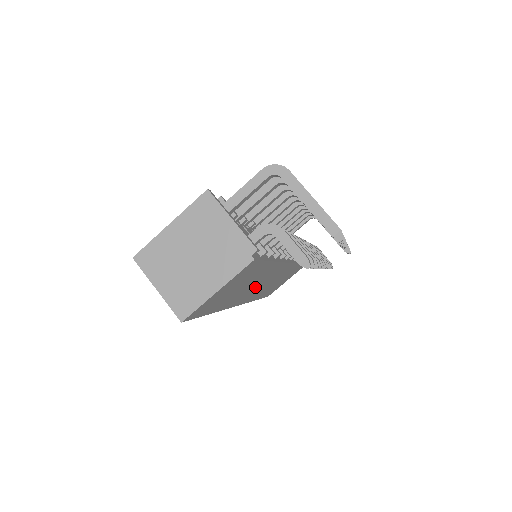
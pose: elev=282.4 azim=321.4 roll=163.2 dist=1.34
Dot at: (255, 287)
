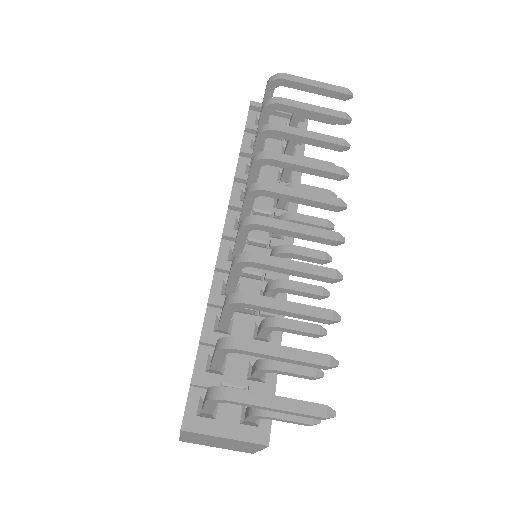
Dot at: occluded
